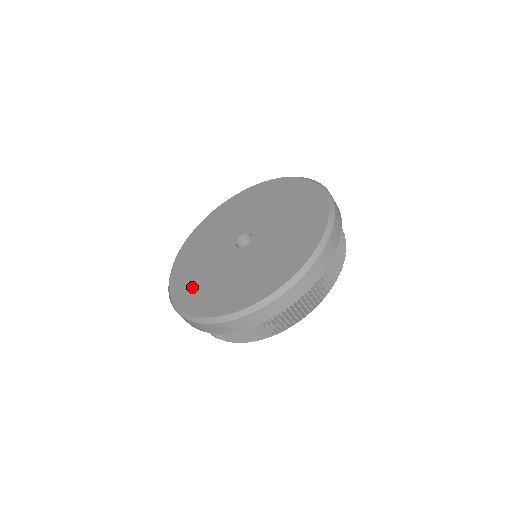
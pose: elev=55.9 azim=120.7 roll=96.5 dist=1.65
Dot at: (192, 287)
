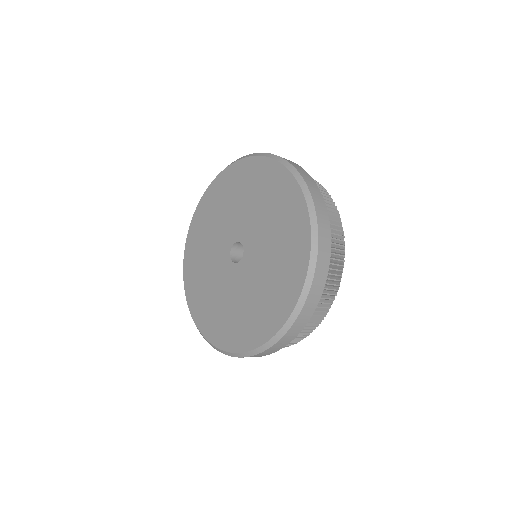
Dot at: (237, 327)
